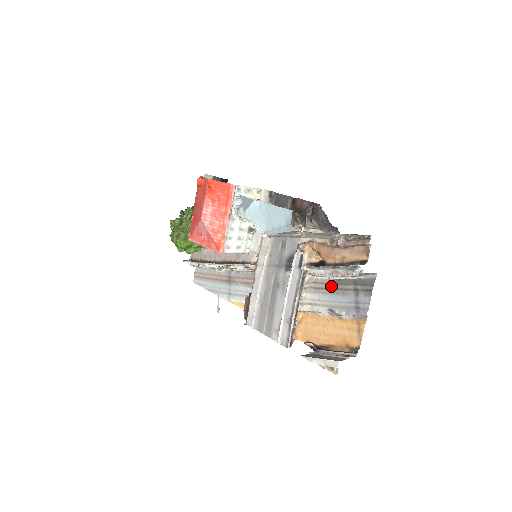
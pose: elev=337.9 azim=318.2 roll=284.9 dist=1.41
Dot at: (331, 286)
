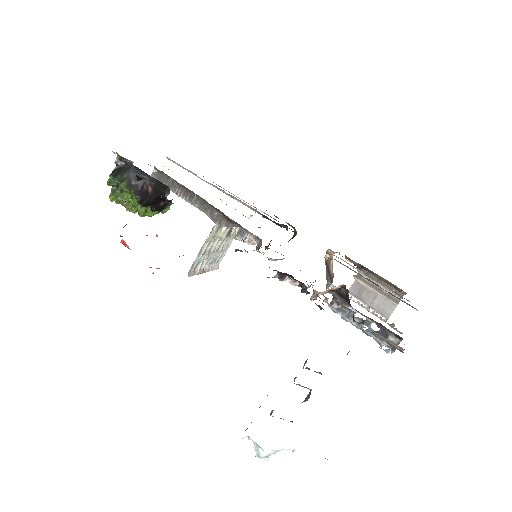
Dot at: (362, 276)
